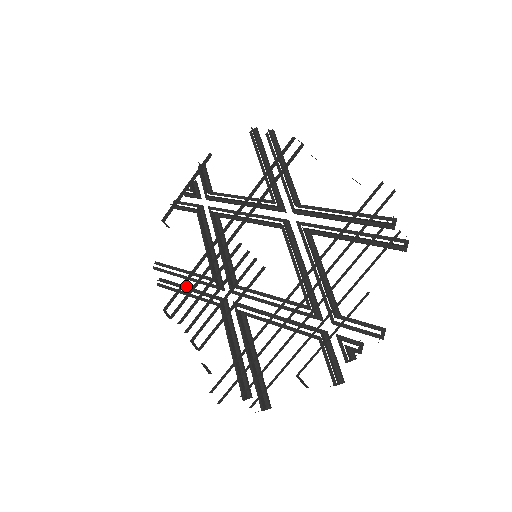
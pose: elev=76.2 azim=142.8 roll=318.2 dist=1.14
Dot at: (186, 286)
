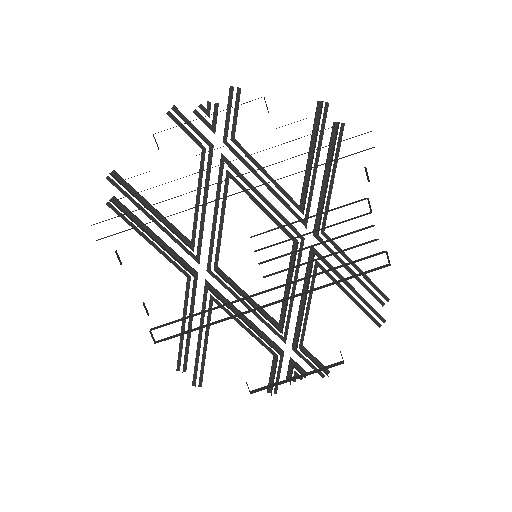
Dot at: (151, 231)
